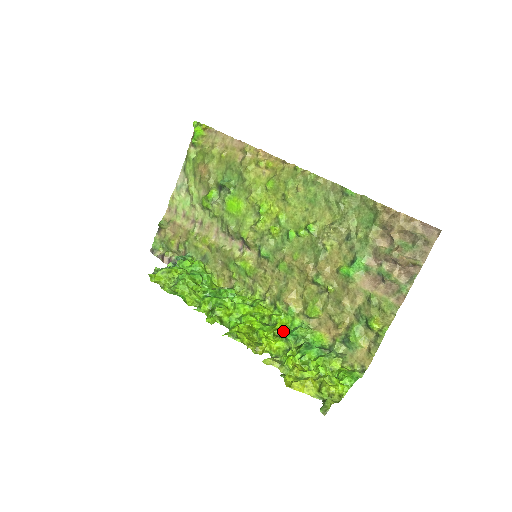
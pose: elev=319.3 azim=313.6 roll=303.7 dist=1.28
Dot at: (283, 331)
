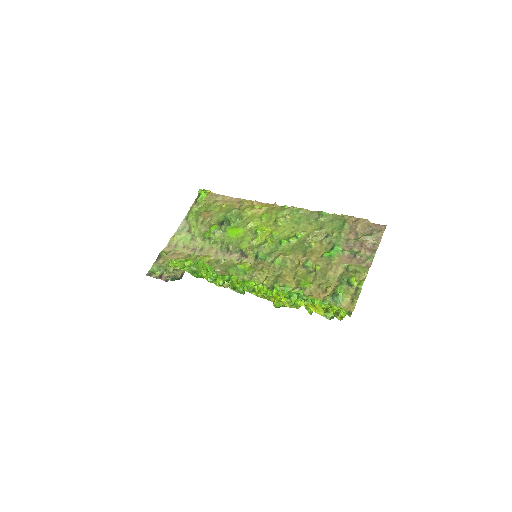
Dot at: occluded
